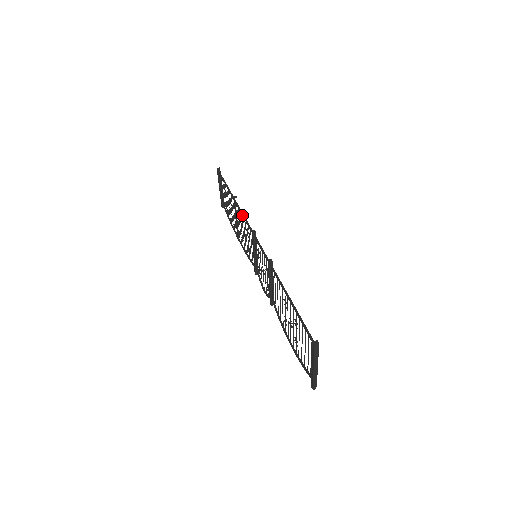
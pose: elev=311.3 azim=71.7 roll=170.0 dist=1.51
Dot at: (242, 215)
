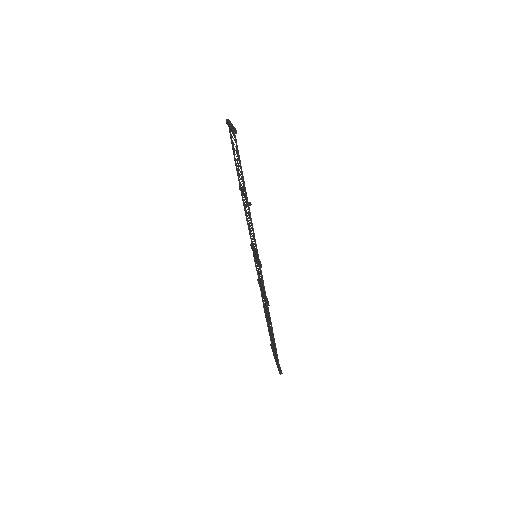
Dot at: (253, 233)
